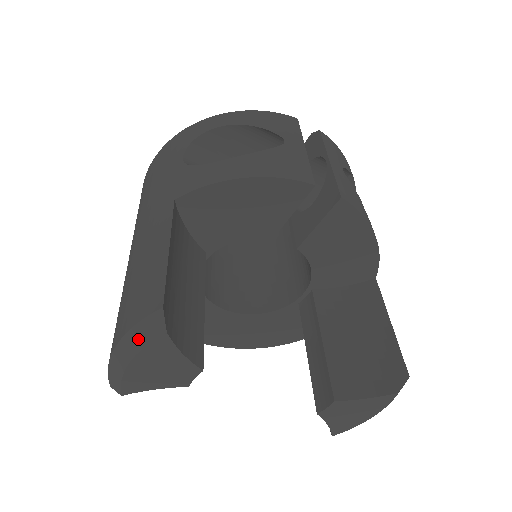
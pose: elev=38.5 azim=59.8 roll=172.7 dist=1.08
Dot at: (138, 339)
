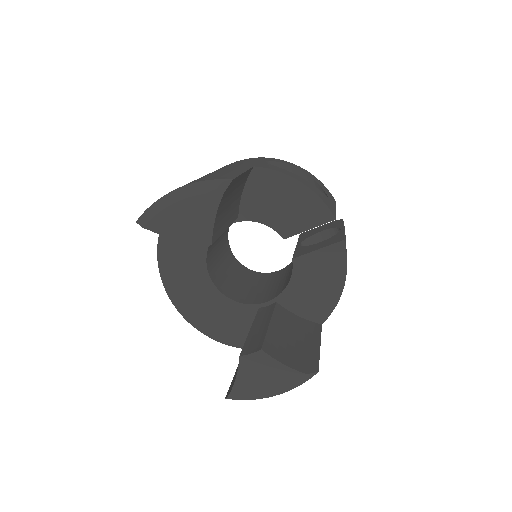
Dot at: (200, 189)
